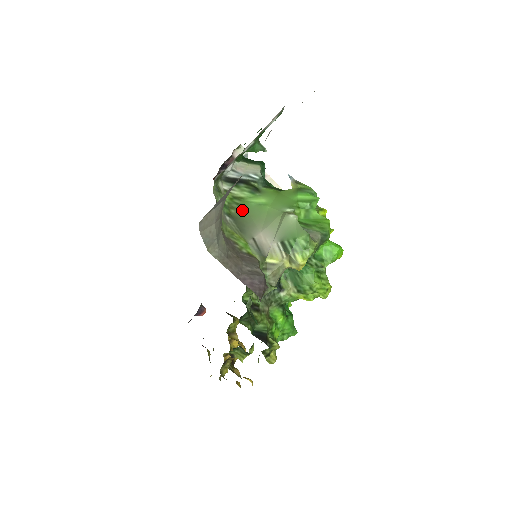
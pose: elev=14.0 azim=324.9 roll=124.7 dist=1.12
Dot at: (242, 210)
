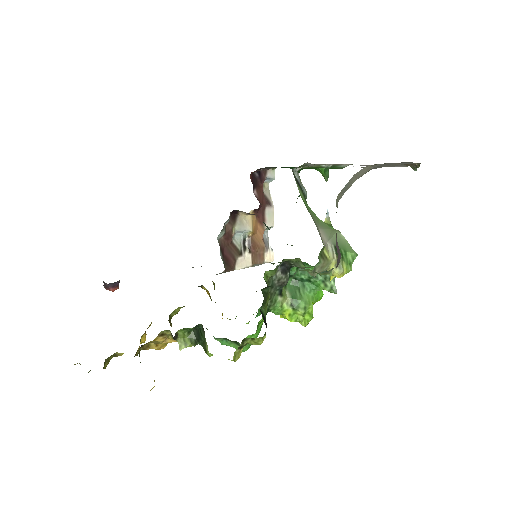
Dot at: (304, 203)
